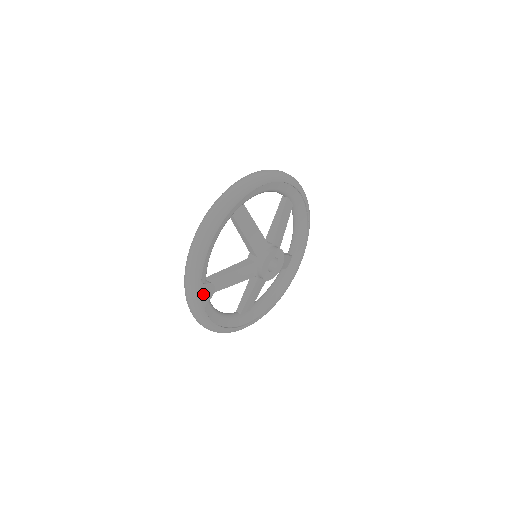
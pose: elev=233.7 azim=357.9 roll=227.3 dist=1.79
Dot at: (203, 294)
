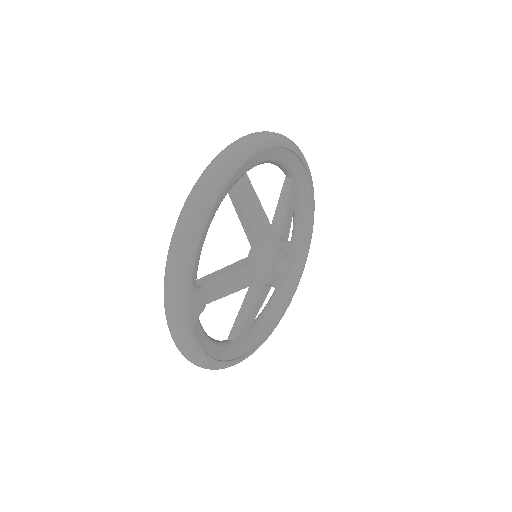
Dot at: (192, 304)
